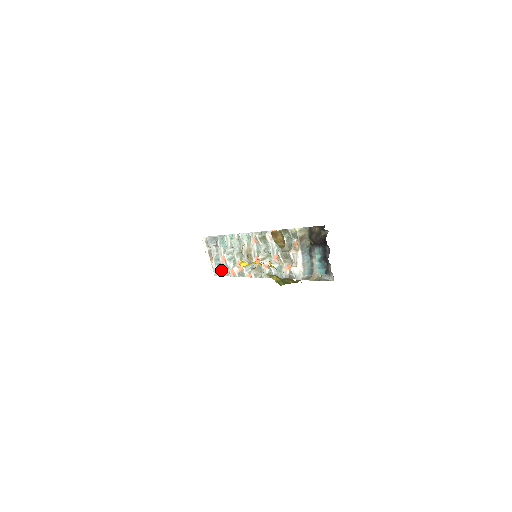
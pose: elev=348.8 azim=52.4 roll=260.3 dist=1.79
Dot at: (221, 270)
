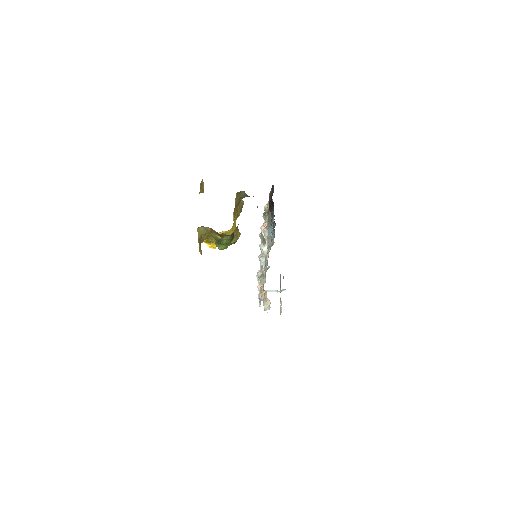
Dot at: (259, 297)
